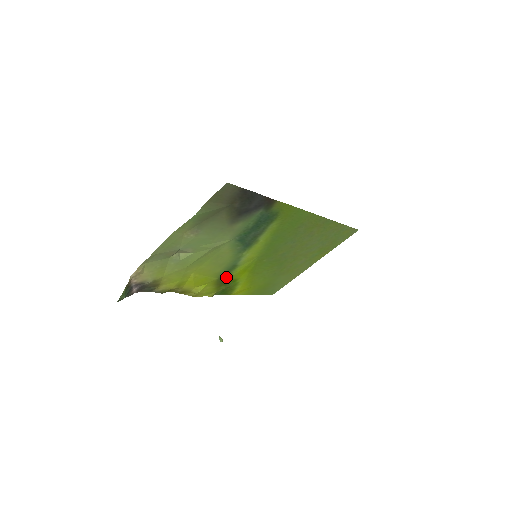
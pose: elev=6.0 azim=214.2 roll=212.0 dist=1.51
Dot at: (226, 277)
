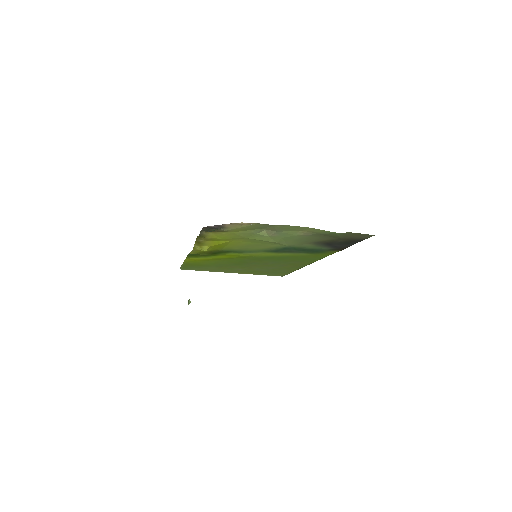
Dot at: (222, 252)
